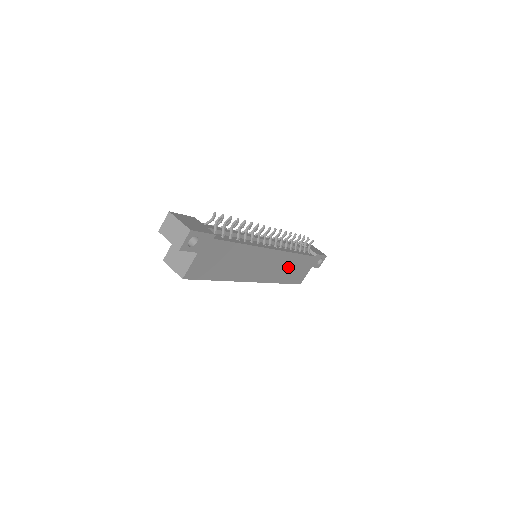
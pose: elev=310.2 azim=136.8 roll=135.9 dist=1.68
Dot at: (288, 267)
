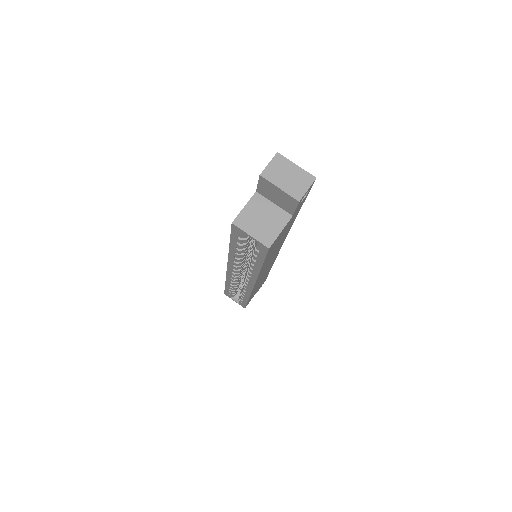
Dot at: occluded
